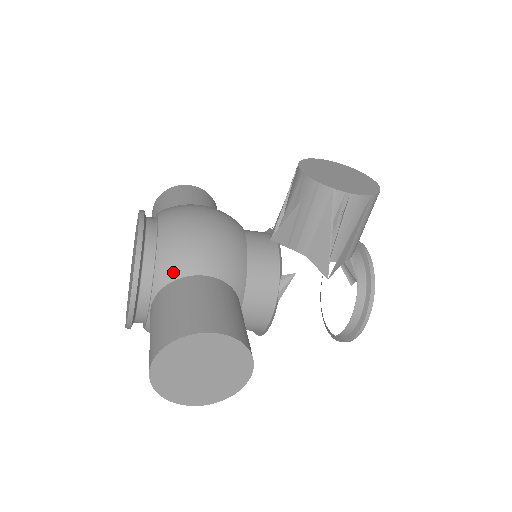
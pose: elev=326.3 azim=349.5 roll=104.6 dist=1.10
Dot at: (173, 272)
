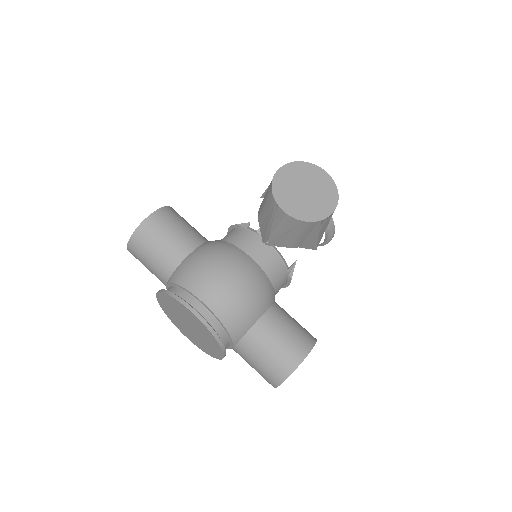
Dot at: (244, 330)
